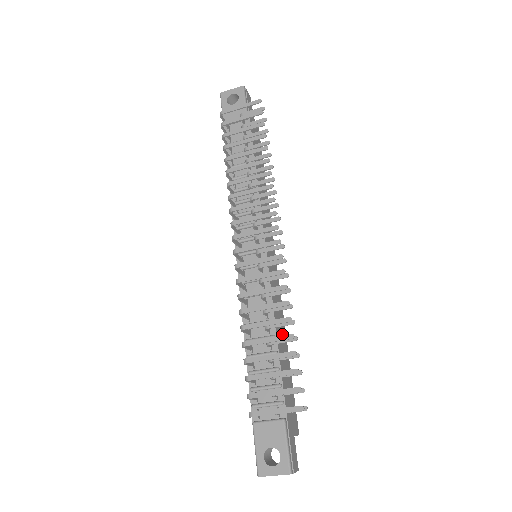
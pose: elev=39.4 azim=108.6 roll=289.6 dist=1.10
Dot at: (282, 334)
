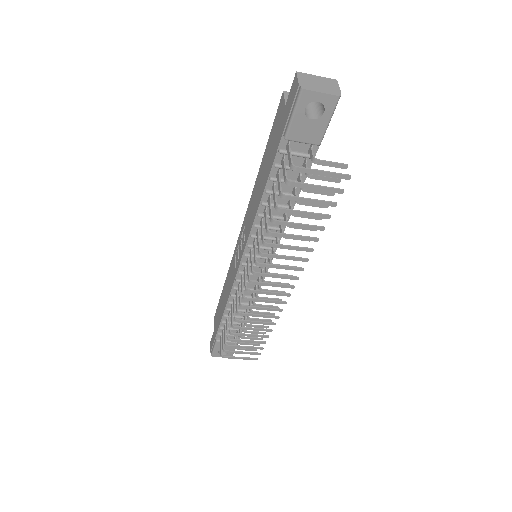
Dot at: occluded
